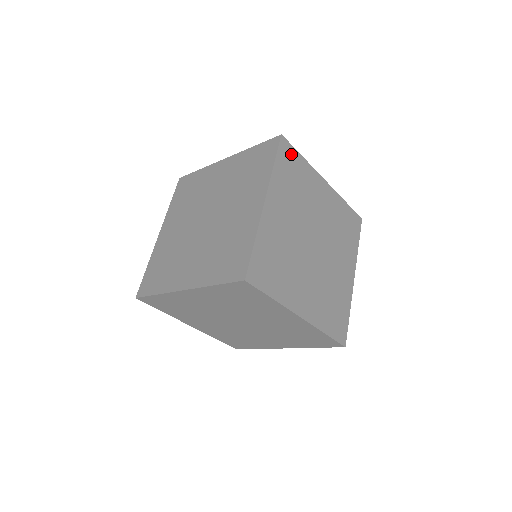
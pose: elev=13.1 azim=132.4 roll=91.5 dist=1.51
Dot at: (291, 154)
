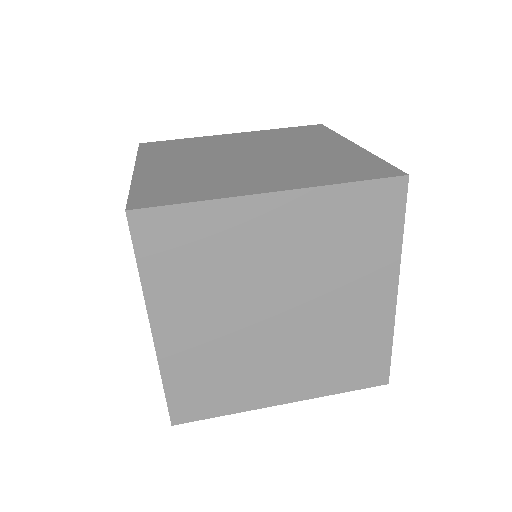
Dot at: occluded
